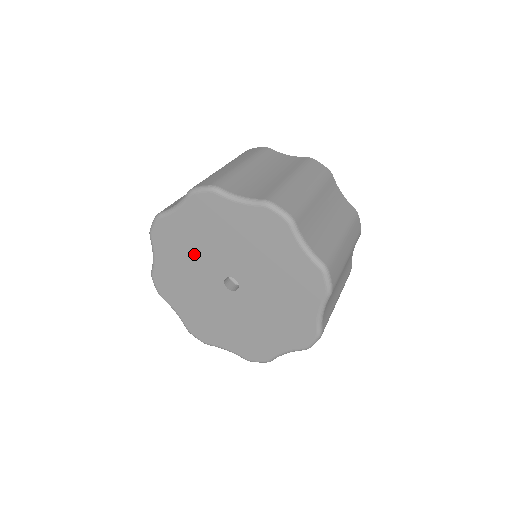
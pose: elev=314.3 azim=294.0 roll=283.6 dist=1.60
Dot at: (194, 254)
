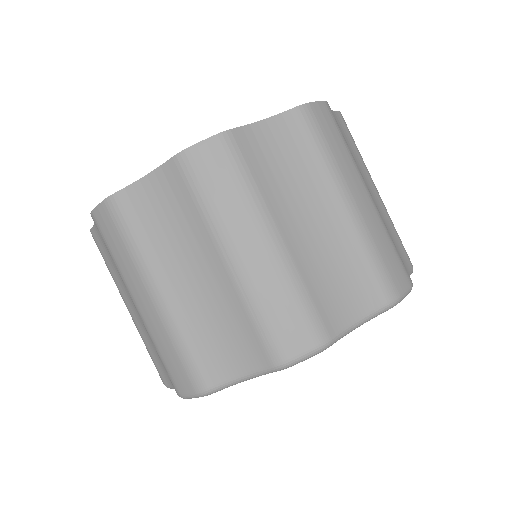
Dot at: occluded
